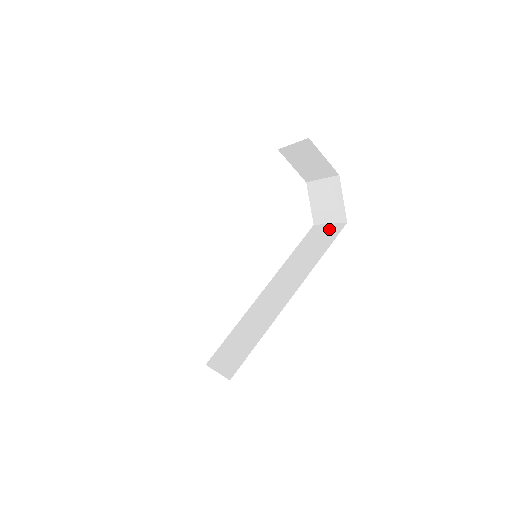
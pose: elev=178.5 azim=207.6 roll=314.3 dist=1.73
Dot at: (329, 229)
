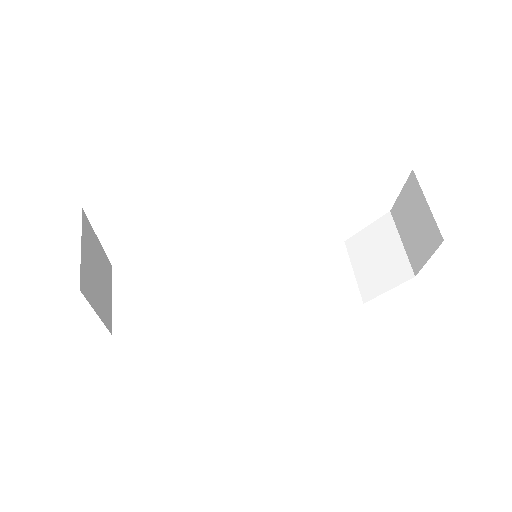
Dot at: (346, 280)
